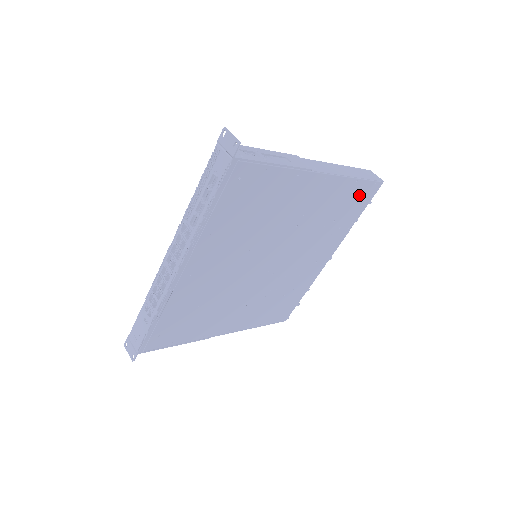
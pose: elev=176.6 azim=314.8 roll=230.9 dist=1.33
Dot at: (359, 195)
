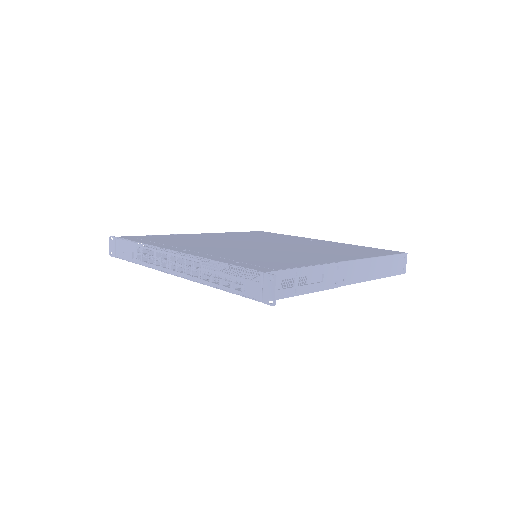
Dot at: occluded
